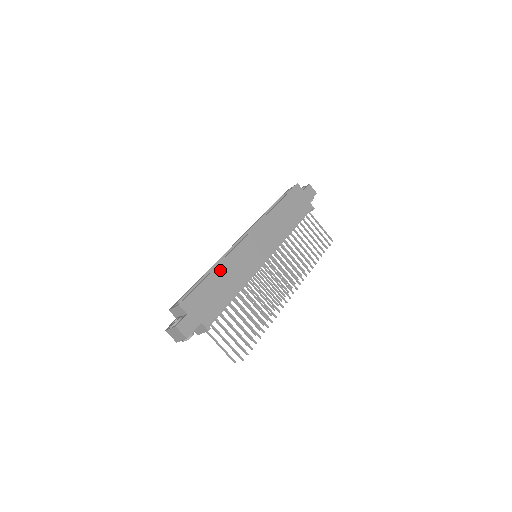
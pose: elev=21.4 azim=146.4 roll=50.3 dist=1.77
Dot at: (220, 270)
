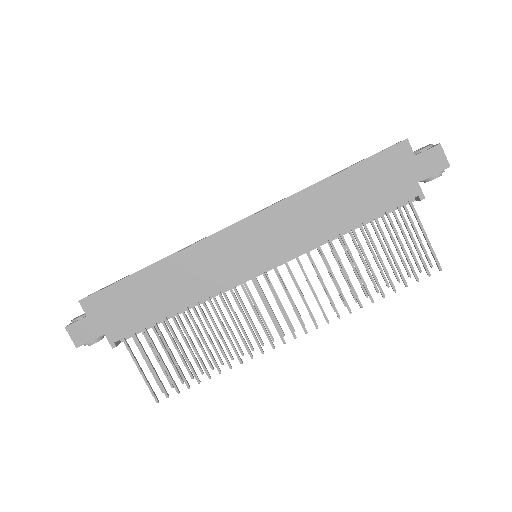
Dot at: (163, 268)
